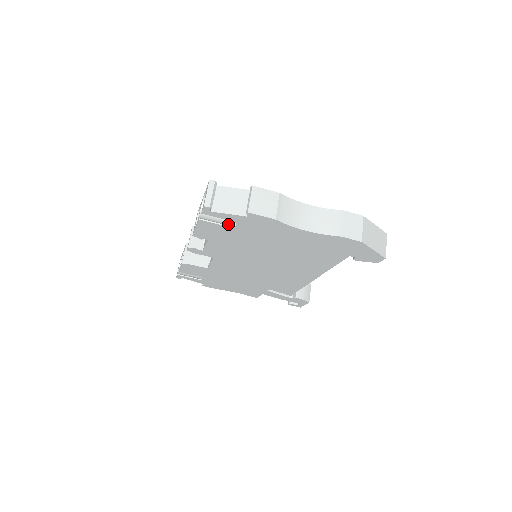
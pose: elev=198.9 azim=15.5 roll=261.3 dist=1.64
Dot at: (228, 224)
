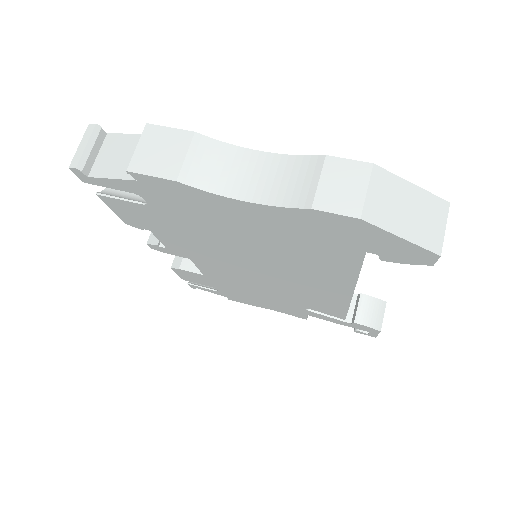
Dot at: occluded
